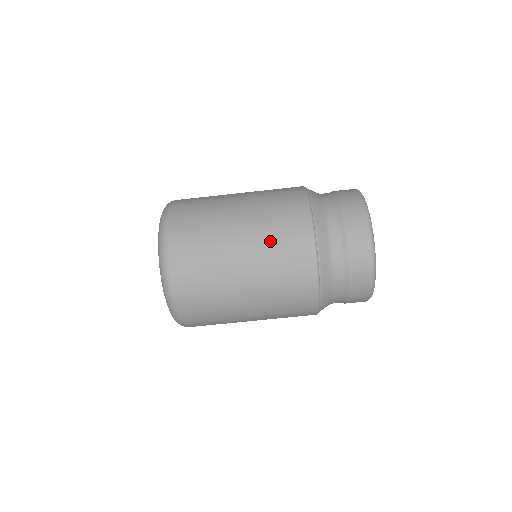
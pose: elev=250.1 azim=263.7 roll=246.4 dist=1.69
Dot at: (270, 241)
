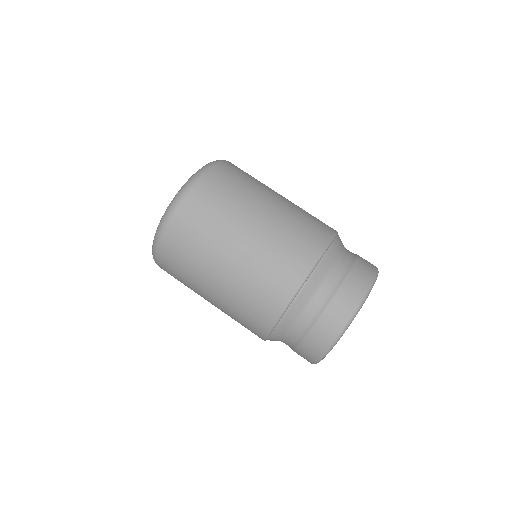
Dot at: occluded
